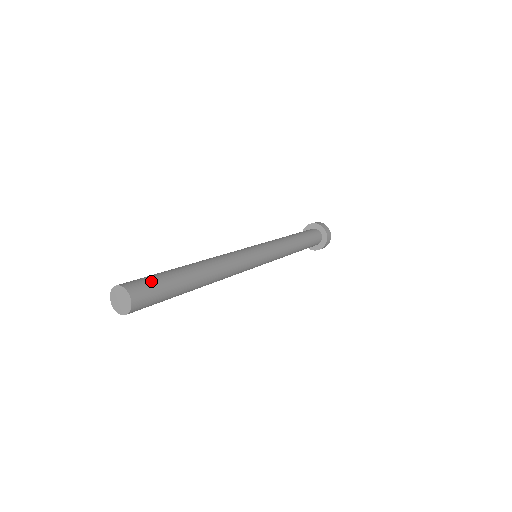
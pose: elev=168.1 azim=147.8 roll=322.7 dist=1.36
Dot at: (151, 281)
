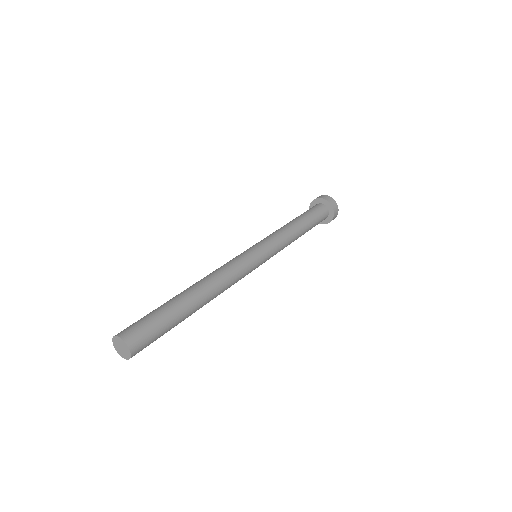
Dot at: (154, 334)
